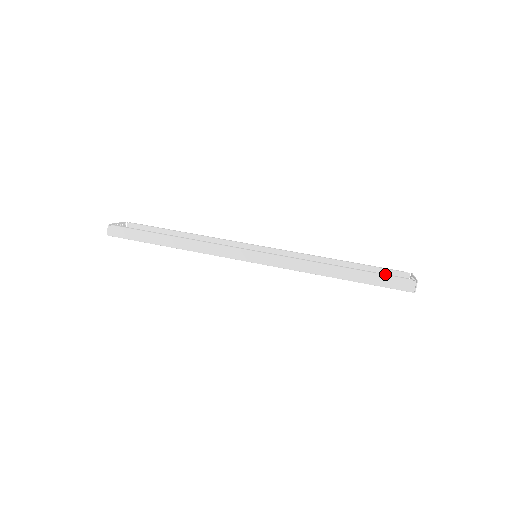
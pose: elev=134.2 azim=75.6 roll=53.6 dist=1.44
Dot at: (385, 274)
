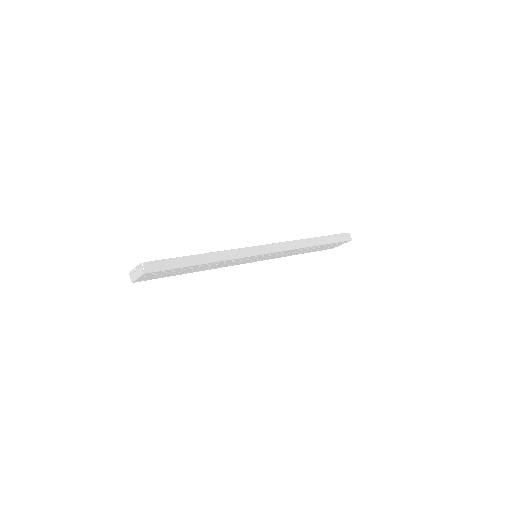
Dot at: (334, 234)
